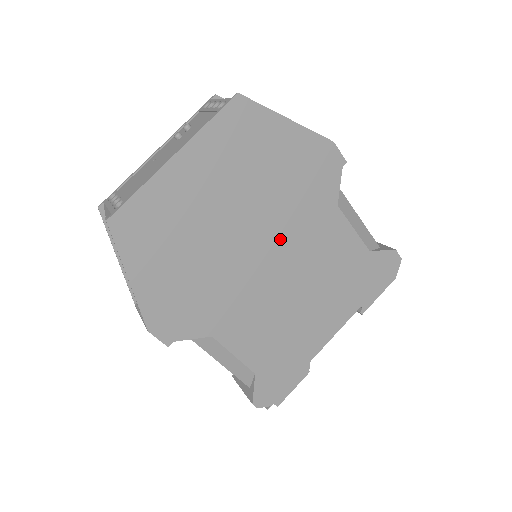
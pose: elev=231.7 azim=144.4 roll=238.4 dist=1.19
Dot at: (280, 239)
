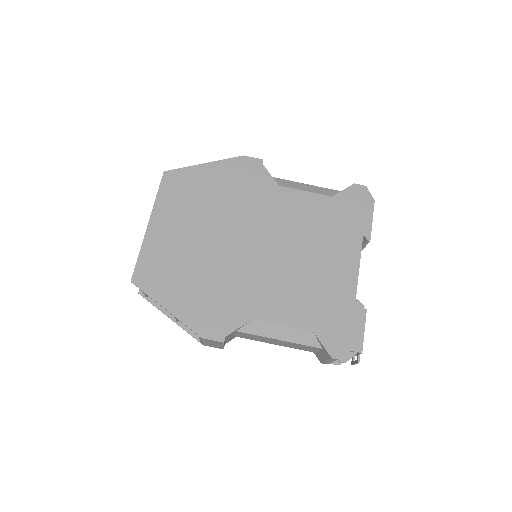
Dot at: (253, 229)
